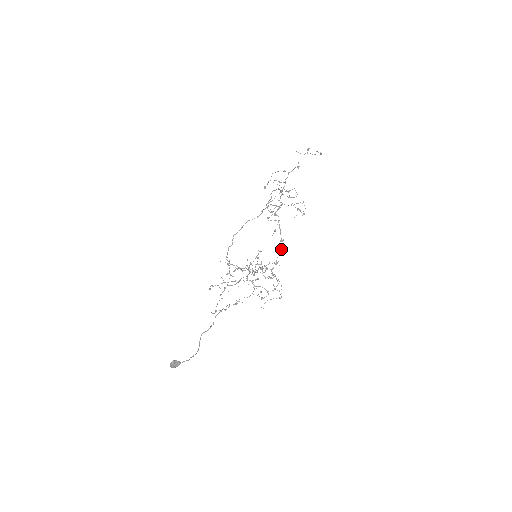
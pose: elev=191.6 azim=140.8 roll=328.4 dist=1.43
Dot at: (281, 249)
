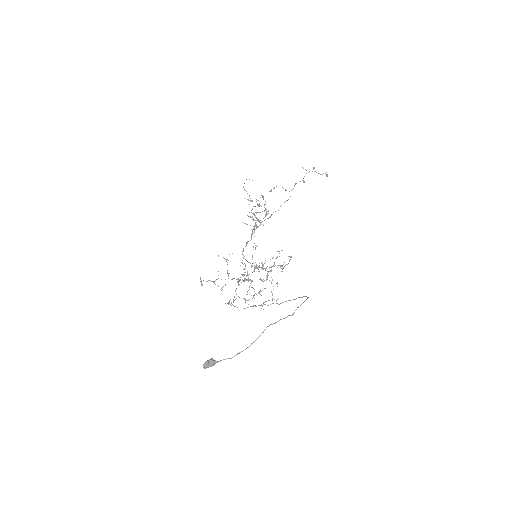
Dot at: occluded
